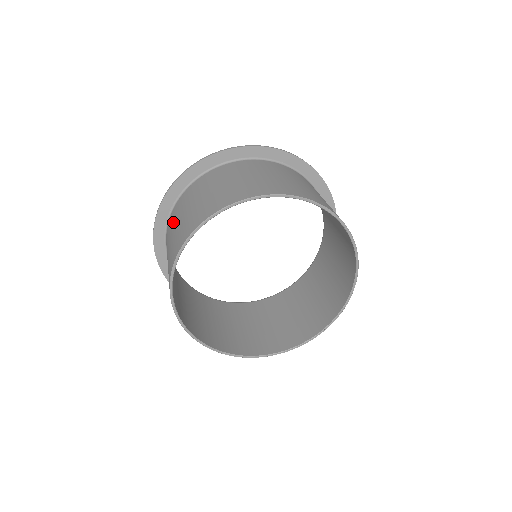
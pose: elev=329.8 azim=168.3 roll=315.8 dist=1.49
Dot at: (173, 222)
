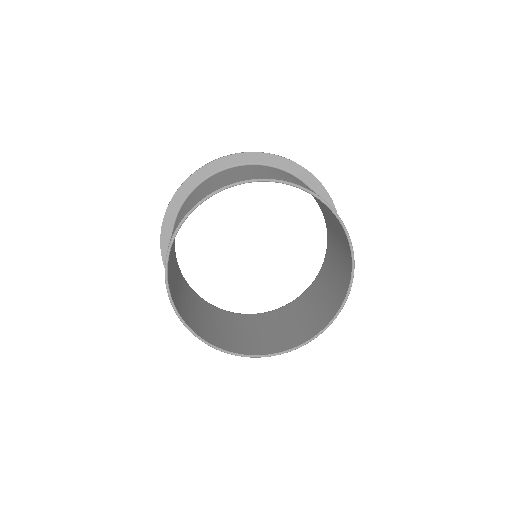
Dot at: occluded
